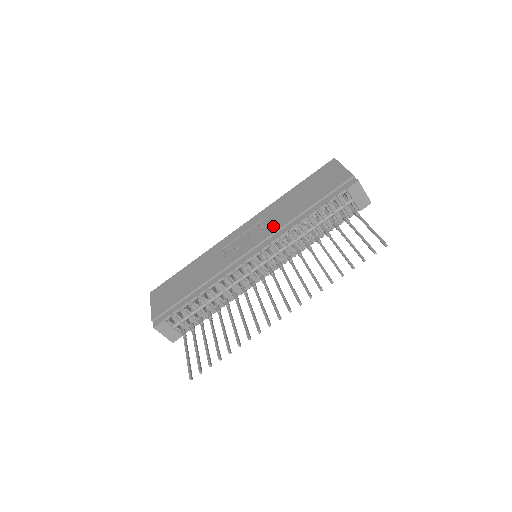
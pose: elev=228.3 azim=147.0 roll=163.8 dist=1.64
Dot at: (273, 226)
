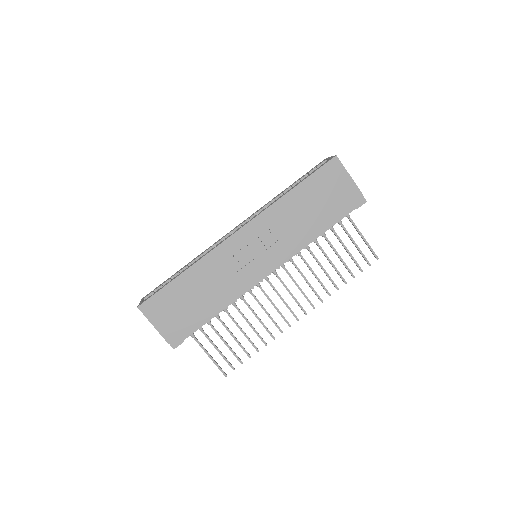
Dot at: (287, 241)
